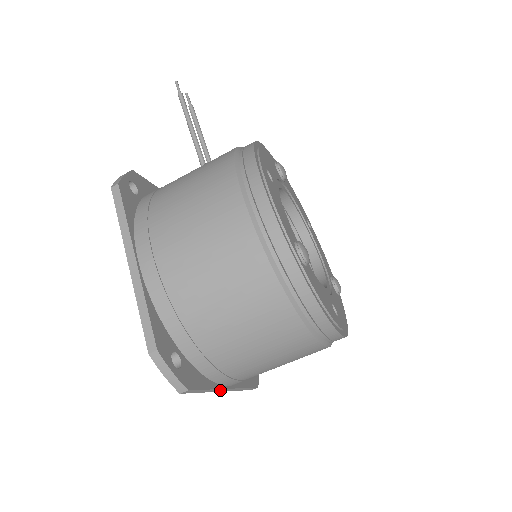
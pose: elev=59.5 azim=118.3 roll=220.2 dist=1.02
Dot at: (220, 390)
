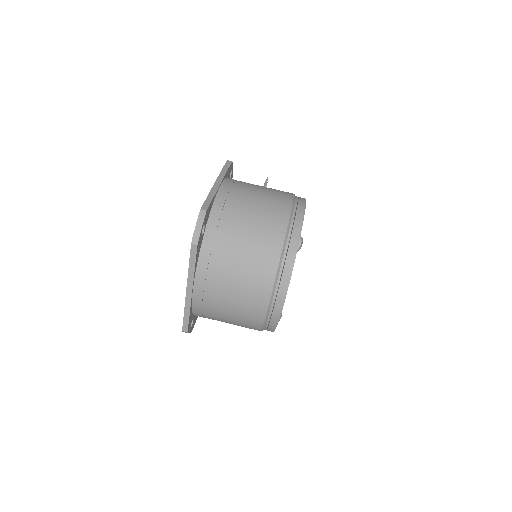
Dot at: (190, 285)
